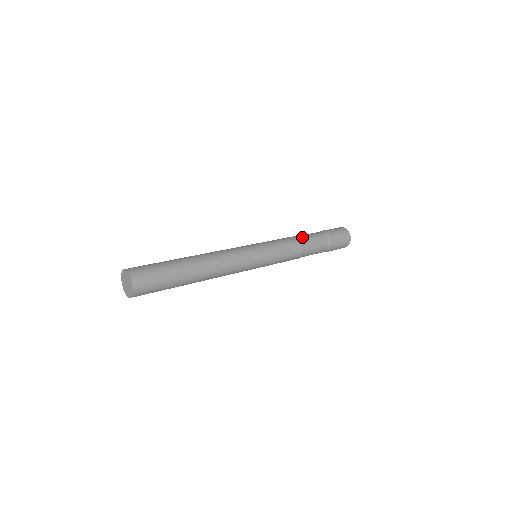
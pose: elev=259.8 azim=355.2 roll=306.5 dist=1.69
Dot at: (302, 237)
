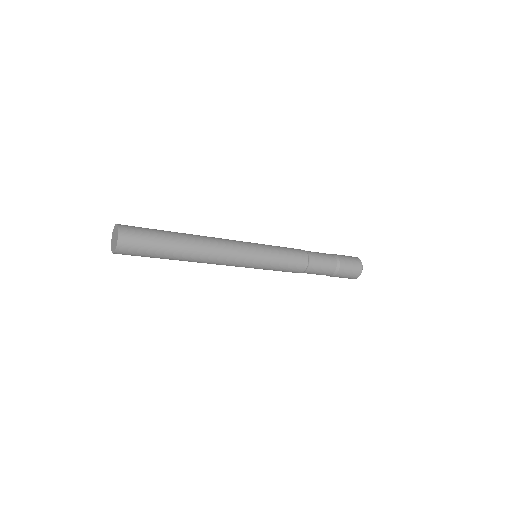
Dot at: occluded
